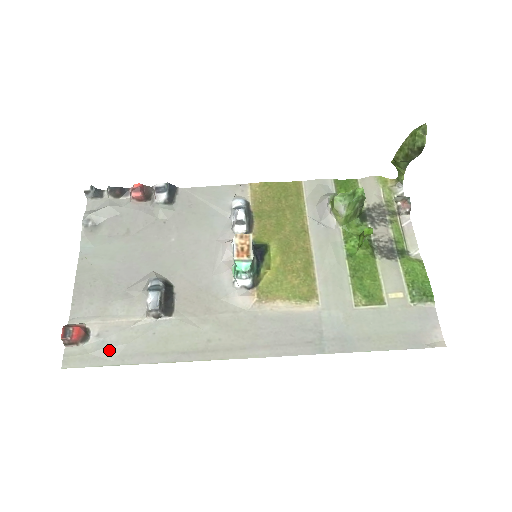
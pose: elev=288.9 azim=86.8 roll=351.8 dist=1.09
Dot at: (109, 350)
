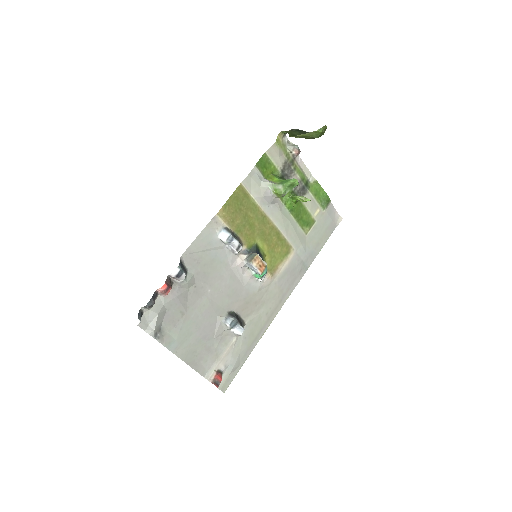
Dot at: (236, 365)
